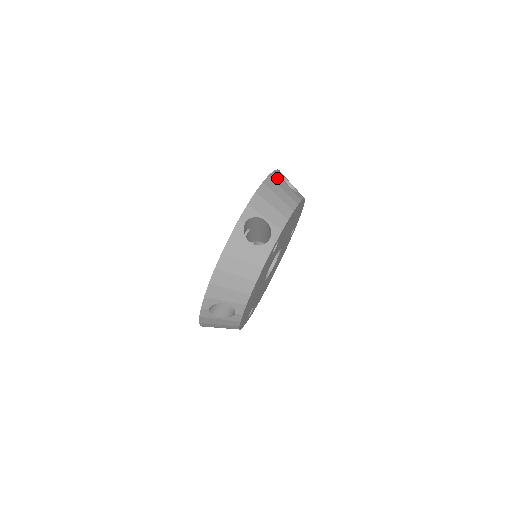
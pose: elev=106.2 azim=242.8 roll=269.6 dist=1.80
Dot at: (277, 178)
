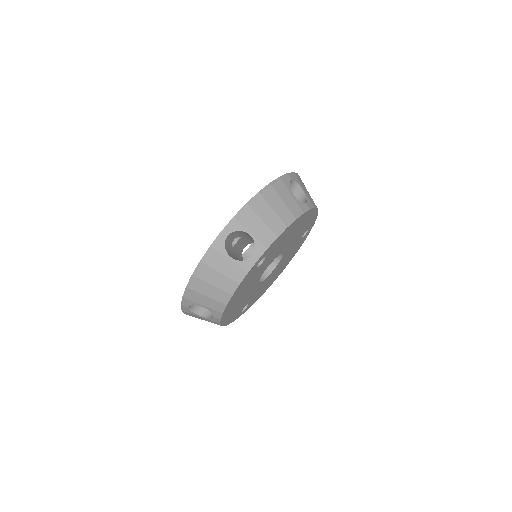
Dot at: (280, 186)
